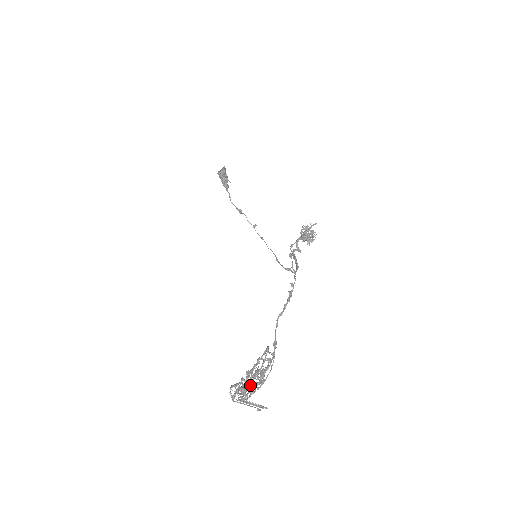
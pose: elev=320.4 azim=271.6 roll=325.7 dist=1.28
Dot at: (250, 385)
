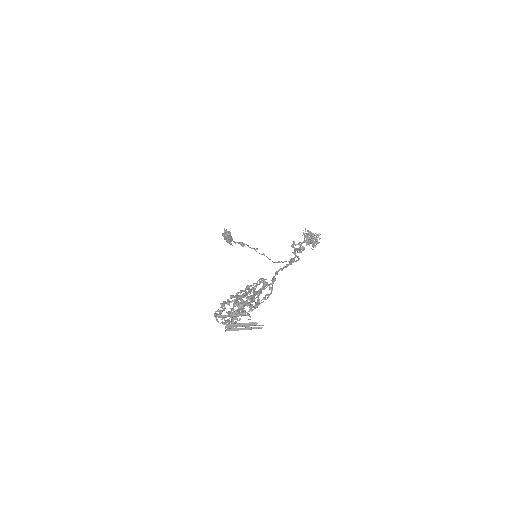
Dot at: (240, 297)
